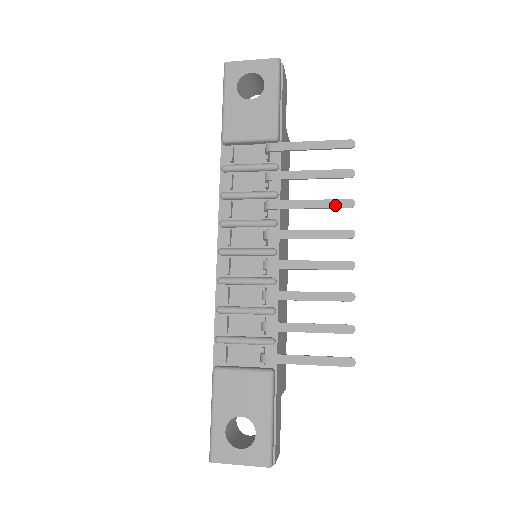
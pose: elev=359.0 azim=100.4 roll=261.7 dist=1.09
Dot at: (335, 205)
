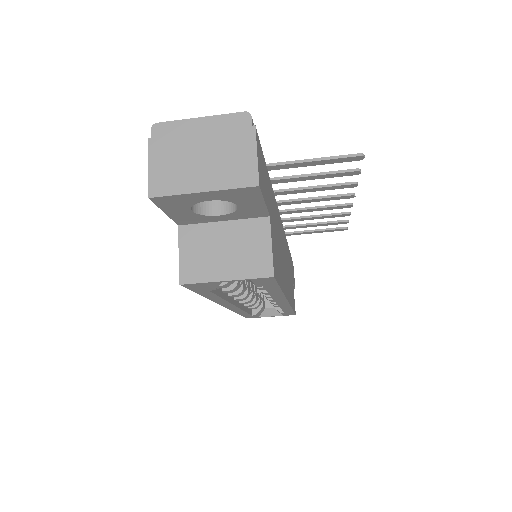
Dot at: (334, 214)
